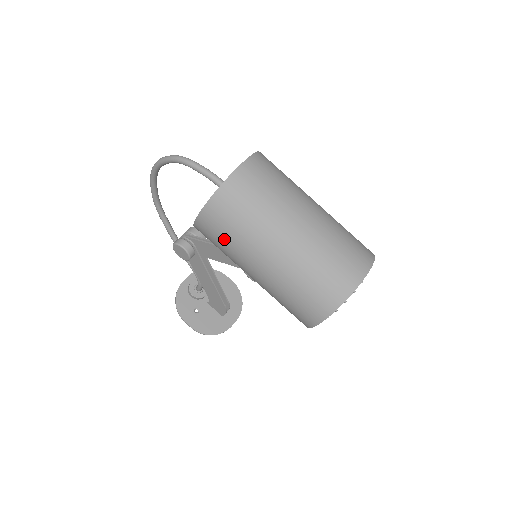
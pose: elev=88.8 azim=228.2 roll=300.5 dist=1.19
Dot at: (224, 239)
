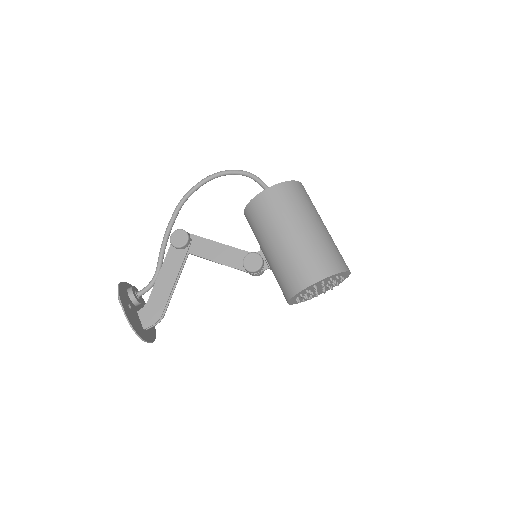
Dot at: (284, 204)
